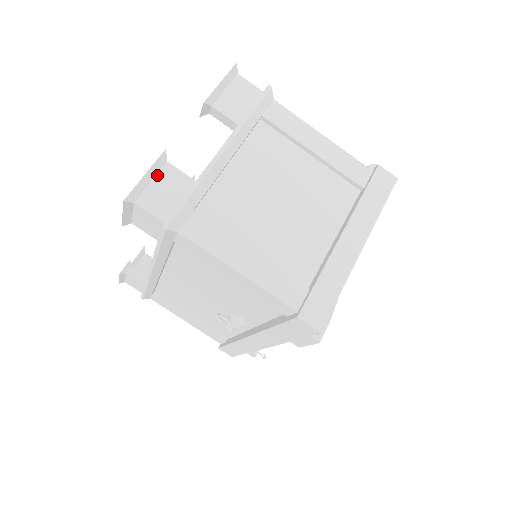
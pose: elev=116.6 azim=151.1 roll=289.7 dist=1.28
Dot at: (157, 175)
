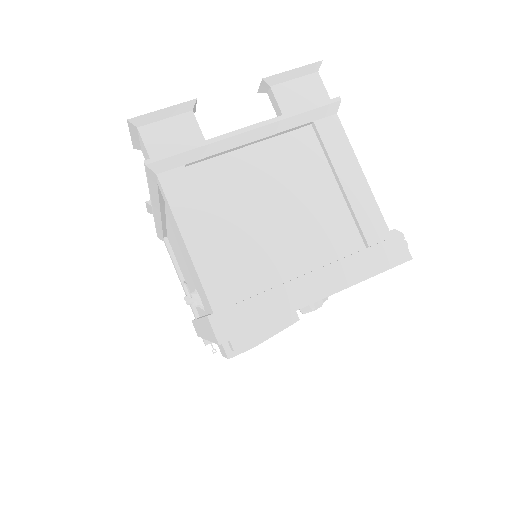
Dot at: (175, 116)
